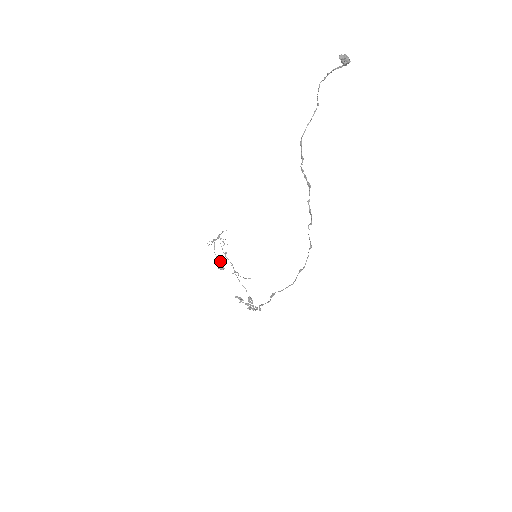
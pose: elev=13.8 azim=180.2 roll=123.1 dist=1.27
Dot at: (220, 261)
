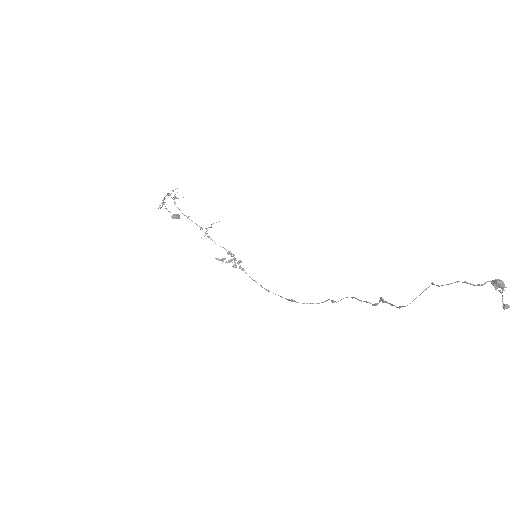
Dot at: (175, 214)
